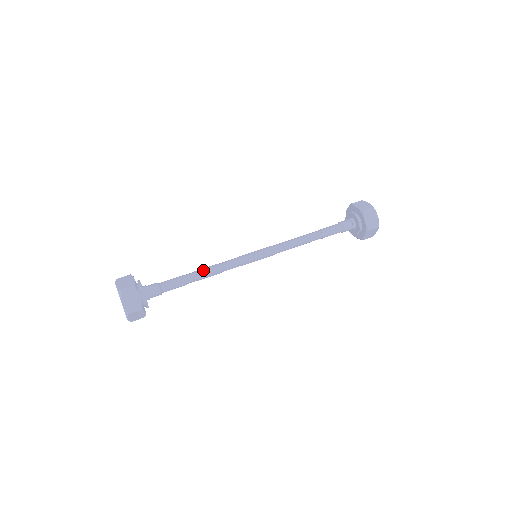
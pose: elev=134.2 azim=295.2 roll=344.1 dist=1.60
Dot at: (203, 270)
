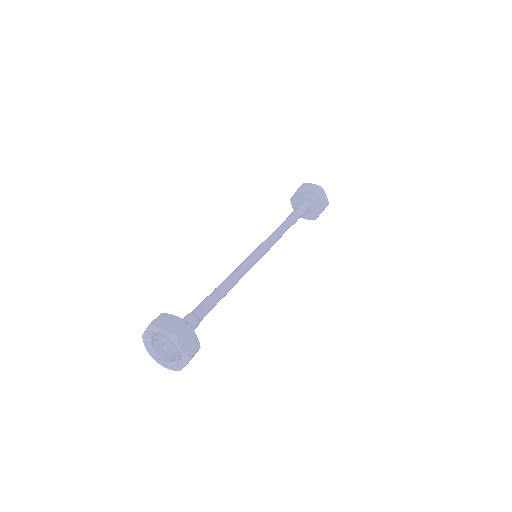
Dot at: (225, 284)
